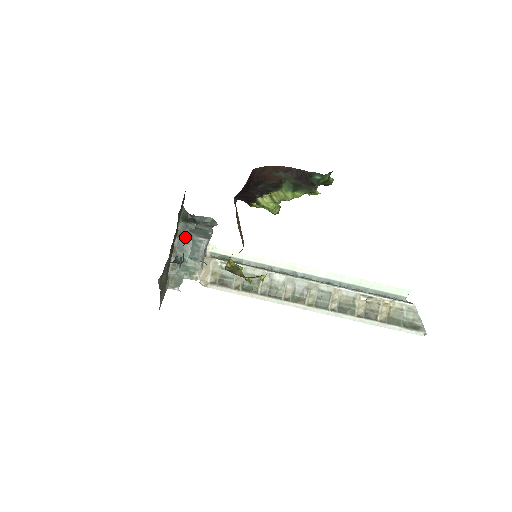
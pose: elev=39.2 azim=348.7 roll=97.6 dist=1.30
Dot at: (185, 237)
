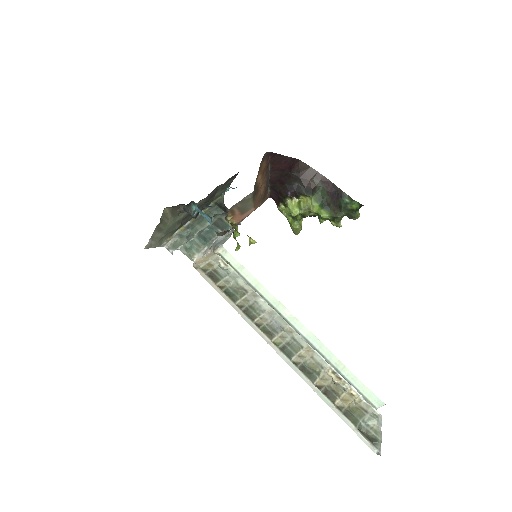
Dot at: (209, 215)
